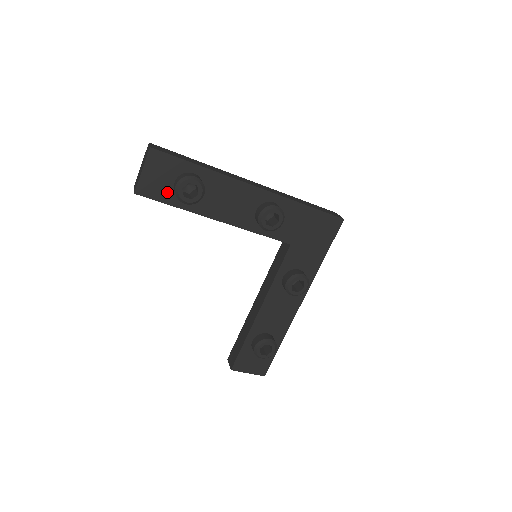
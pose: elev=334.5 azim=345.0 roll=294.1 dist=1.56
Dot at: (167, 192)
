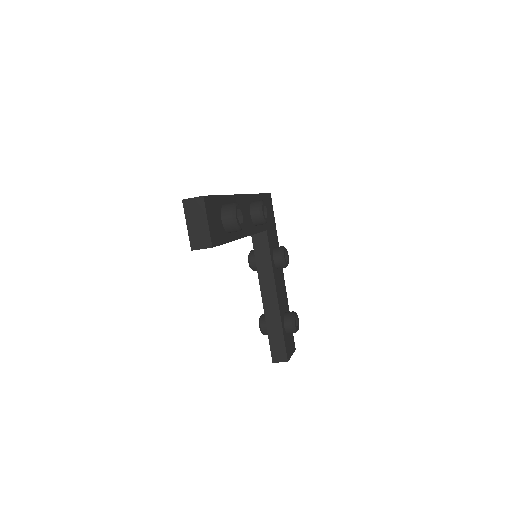
Dot at: (222, 232)
